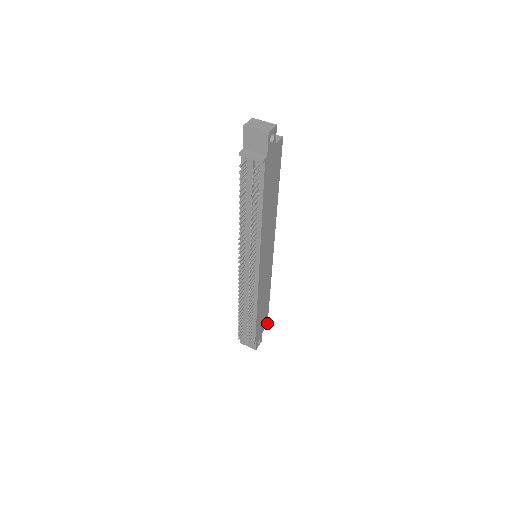
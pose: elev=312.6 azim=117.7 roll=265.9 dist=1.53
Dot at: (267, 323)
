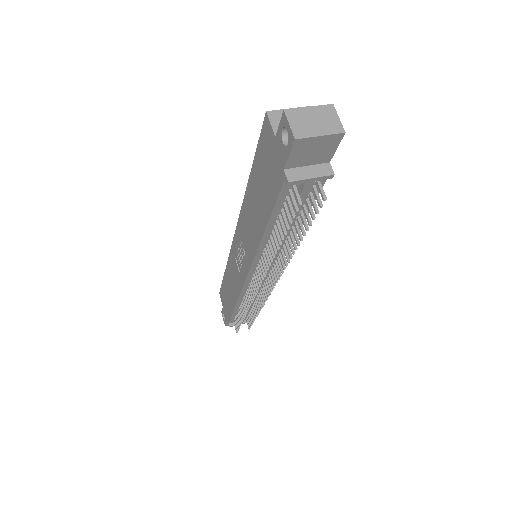
Dot at: occluded
